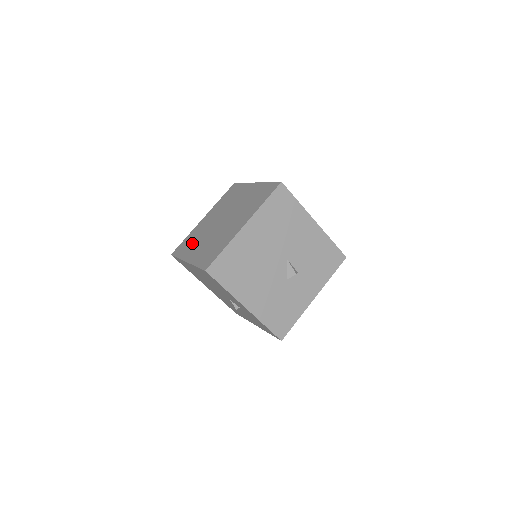
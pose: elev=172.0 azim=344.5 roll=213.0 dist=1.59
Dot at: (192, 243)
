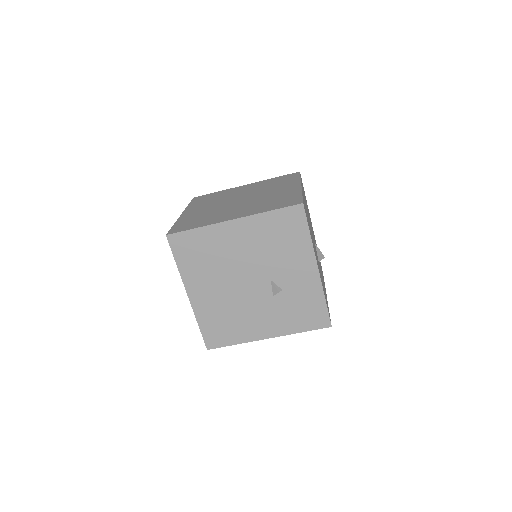
Dot at: (208, 217)
